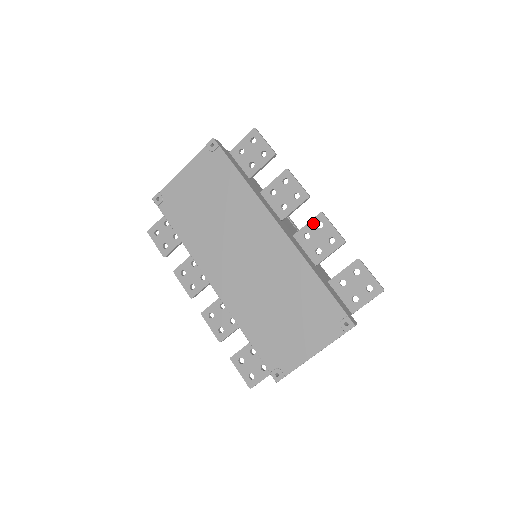
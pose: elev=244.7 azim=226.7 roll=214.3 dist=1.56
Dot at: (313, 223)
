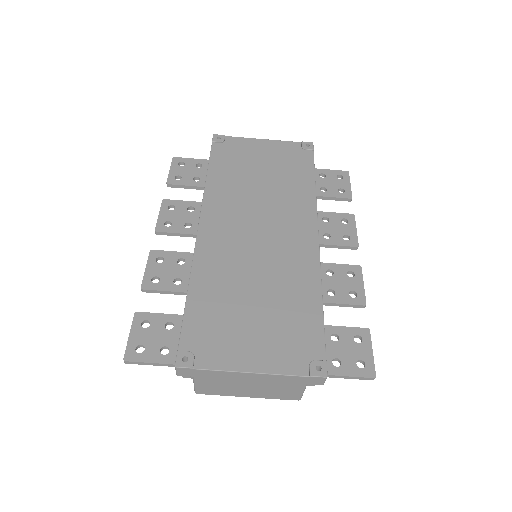
Dot at: (345, 267)
